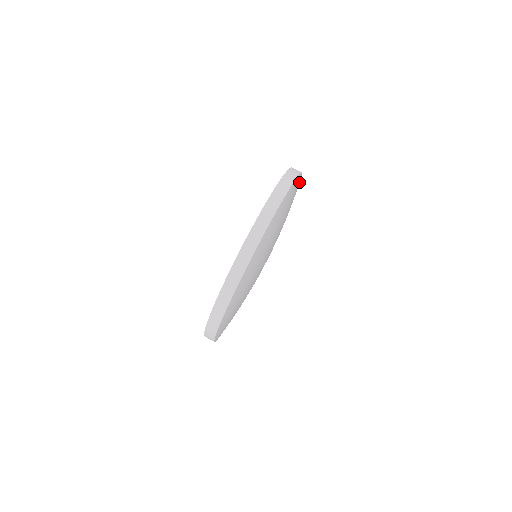
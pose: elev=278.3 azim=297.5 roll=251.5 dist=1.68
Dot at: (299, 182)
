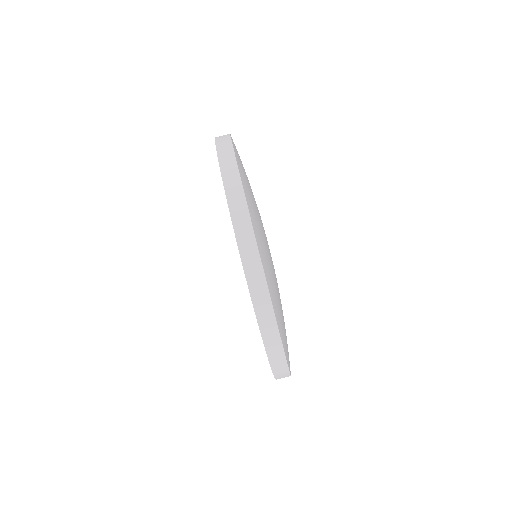
Dot at: occluded
